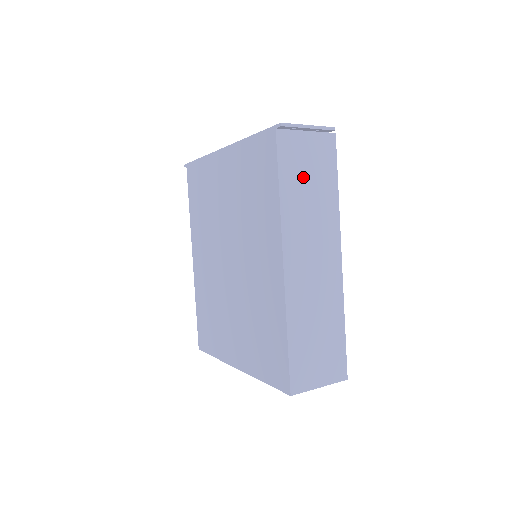
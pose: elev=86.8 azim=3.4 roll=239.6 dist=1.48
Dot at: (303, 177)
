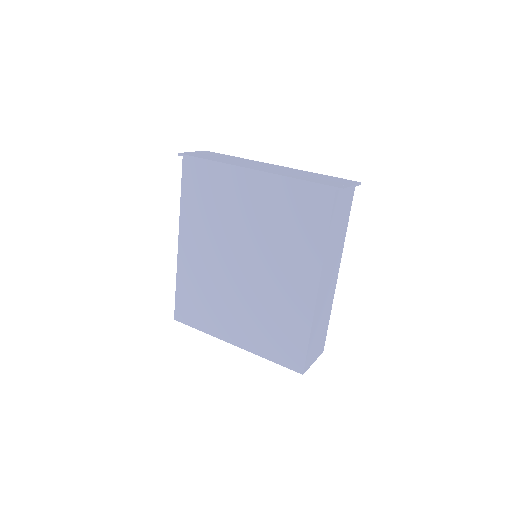
Dot at: (338, 222)
